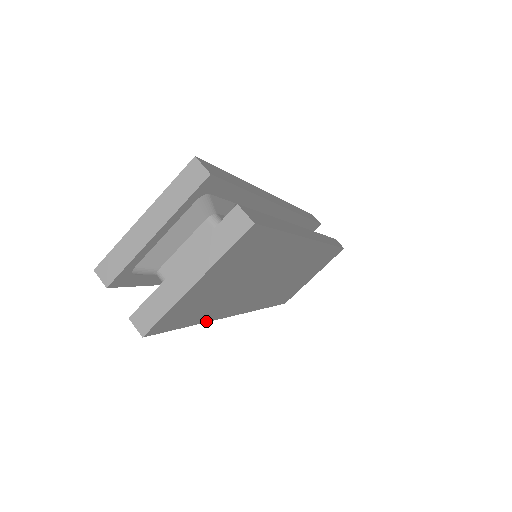
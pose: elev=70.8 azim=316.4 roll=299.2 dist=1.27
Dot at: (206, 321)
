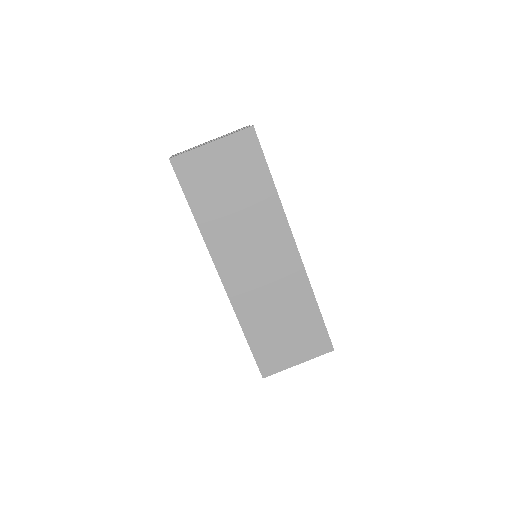
Dot at: (199, 227)
